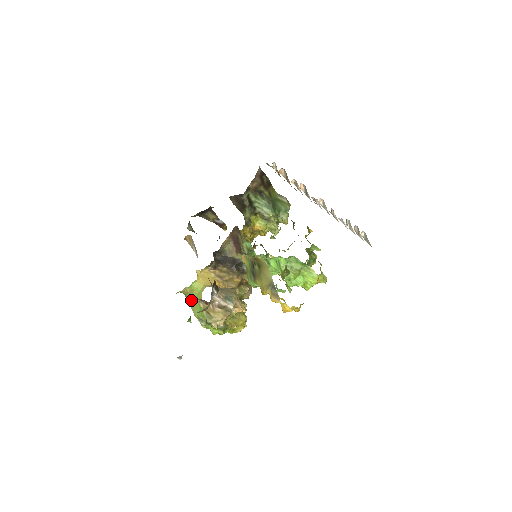
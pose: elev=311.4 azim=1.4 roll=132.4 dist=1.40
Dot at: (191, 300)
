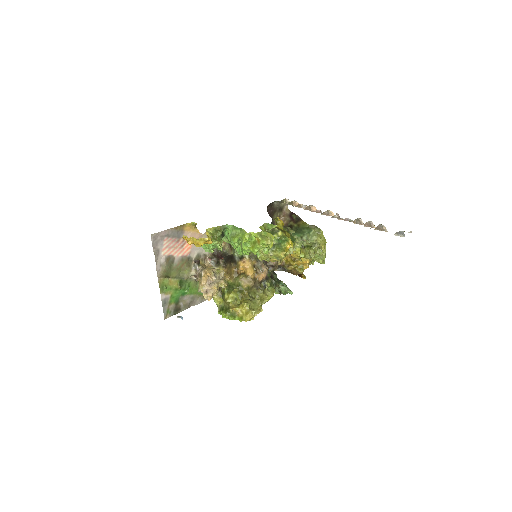
Dot at: occluded
